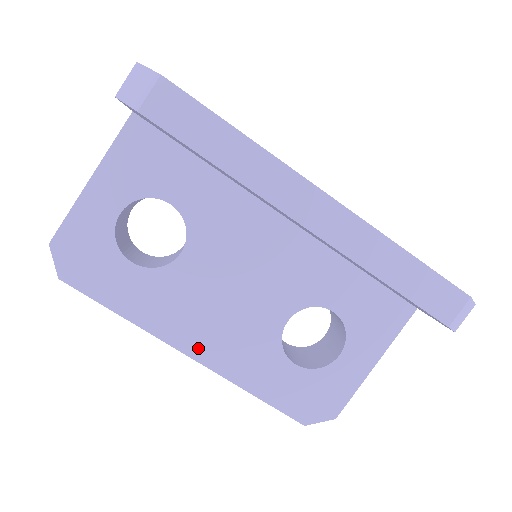
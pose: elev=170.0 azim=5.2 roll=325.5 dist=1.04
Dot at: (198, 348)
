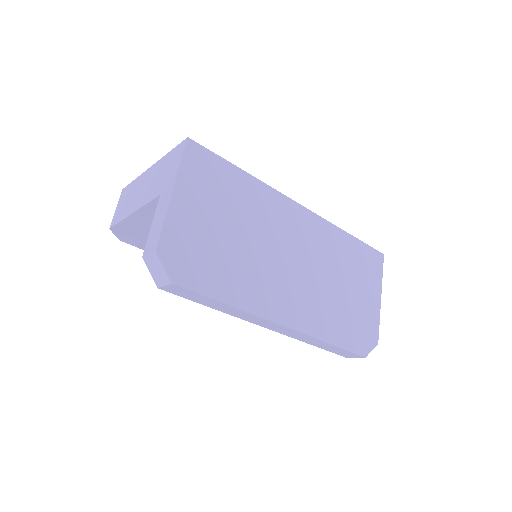
Dot at: occluded
